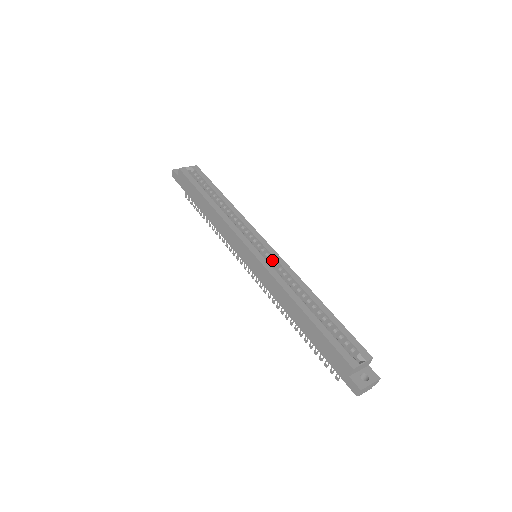
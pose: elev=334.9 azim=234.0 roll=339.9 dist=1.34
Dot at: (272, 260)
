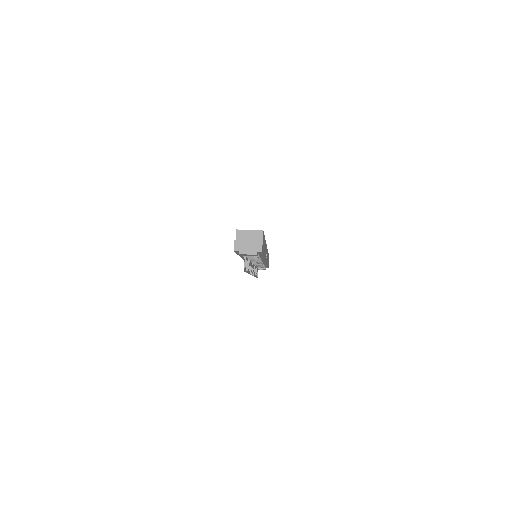
Dot at: occluded
